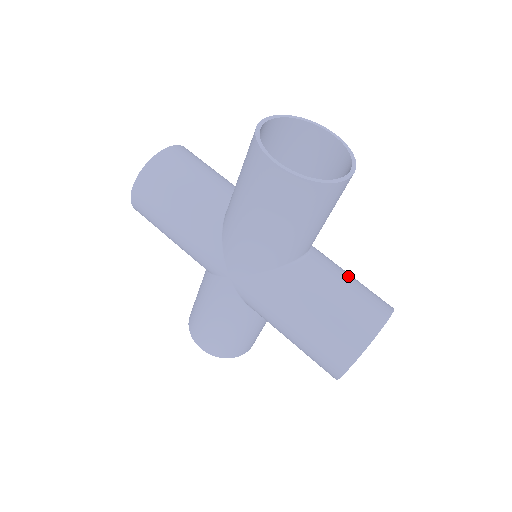
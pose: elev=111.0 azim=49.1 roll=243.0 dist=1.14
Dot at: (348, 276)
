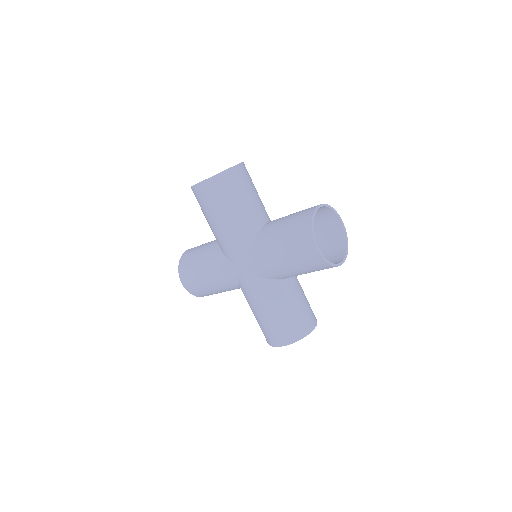
Dot at: (304, 295)
